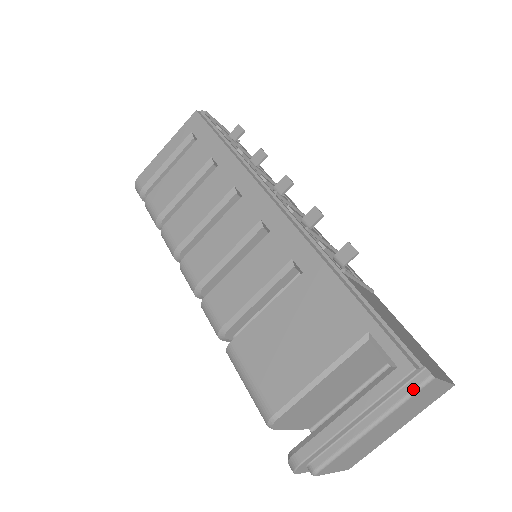
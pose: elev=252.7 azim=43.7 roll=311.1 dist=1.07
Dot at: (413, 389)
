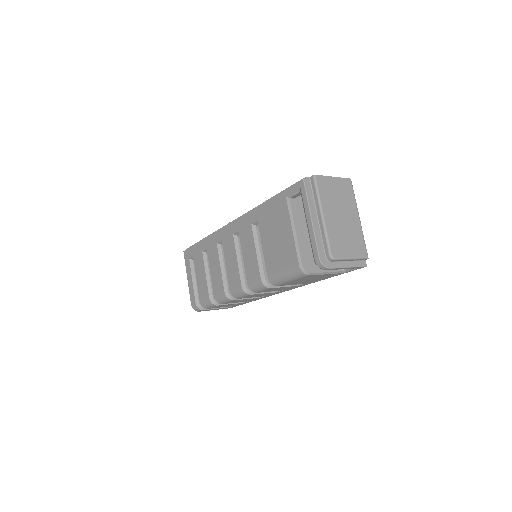
Dot at: (315, 187)
